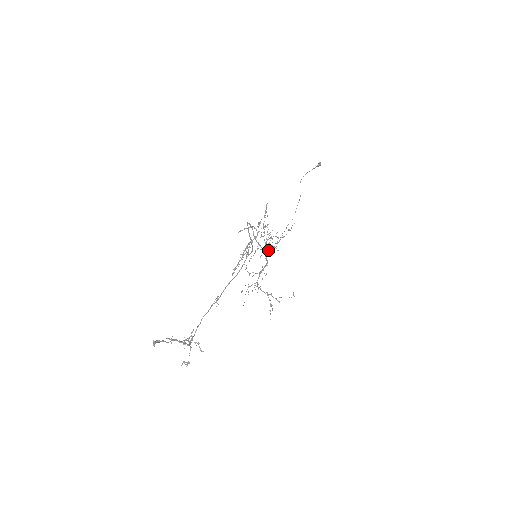
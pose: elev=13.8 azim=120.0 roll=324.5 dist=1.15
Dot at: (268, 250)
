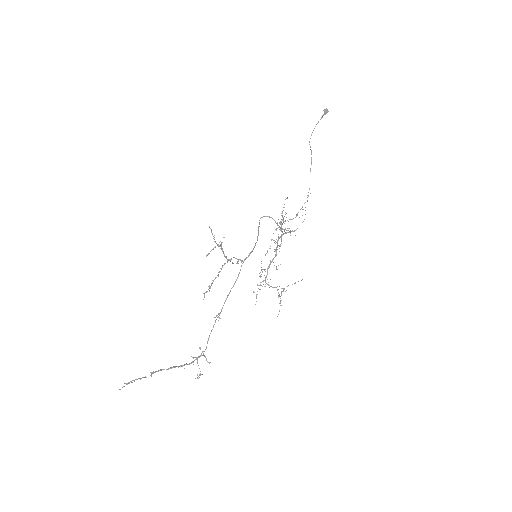
Dot at: (294, 231)
